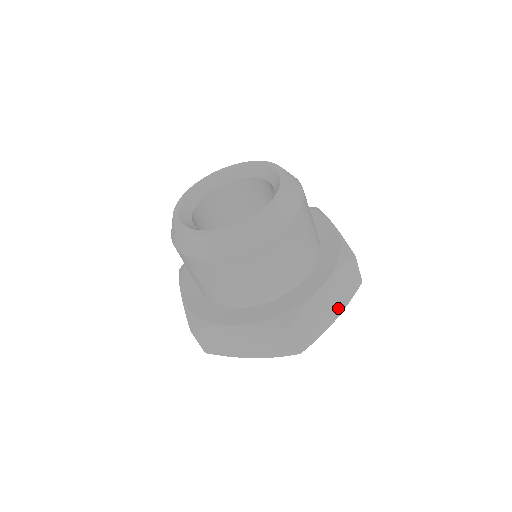
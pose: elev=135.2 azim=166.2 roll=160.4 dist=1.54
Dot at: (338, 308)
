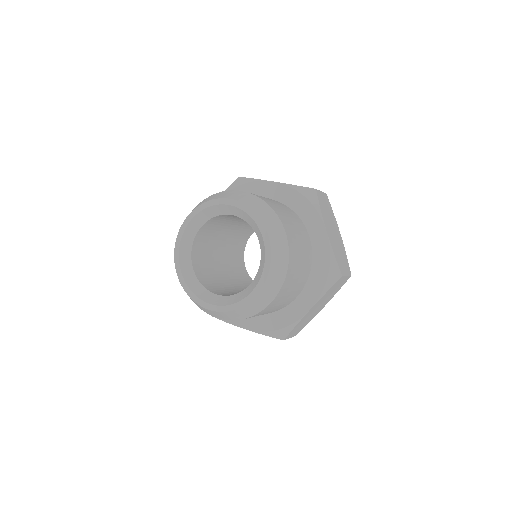
Dot at: (335, 226)
